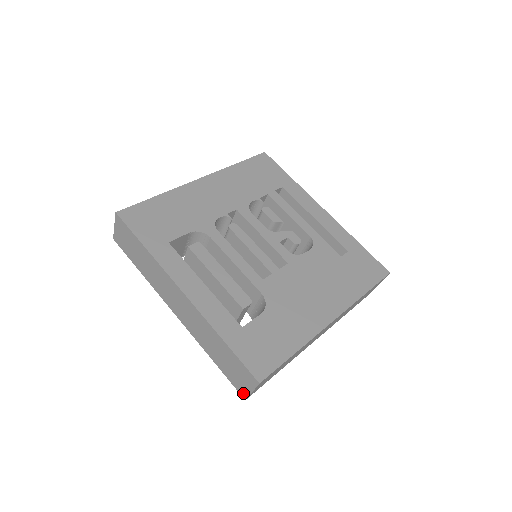
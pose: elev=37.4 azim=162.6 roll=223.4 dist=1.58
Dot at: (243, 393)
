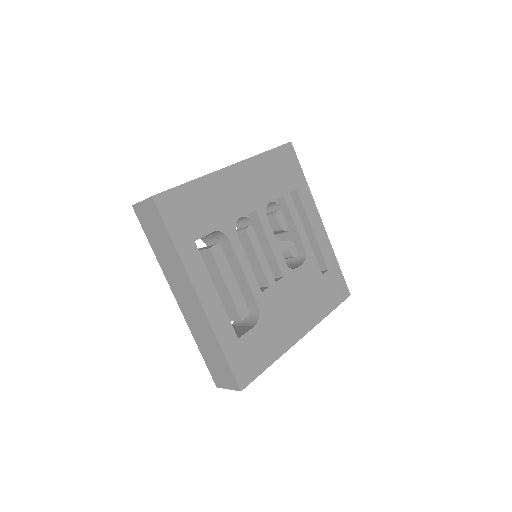
Dot at: (218, 383)
